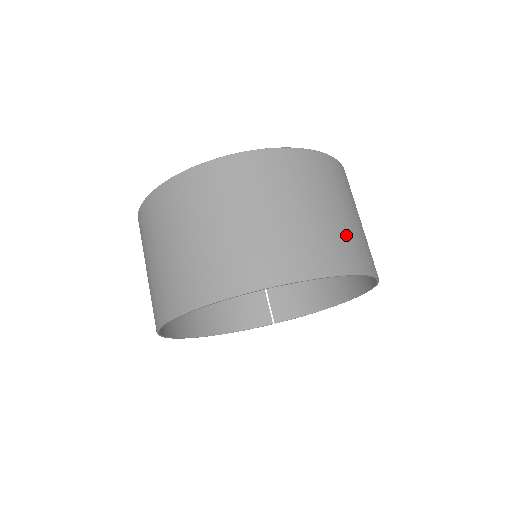
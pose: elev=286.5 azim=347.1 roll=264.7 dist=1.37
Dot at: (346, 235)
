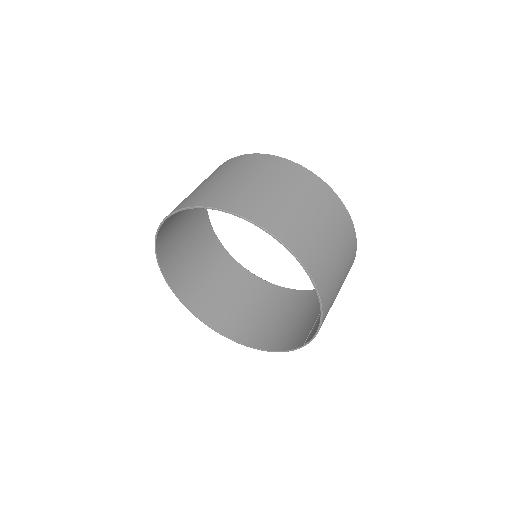
Dot at: (225, 189)
